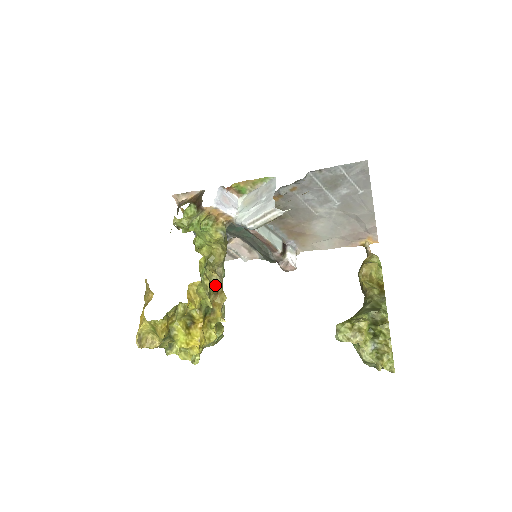
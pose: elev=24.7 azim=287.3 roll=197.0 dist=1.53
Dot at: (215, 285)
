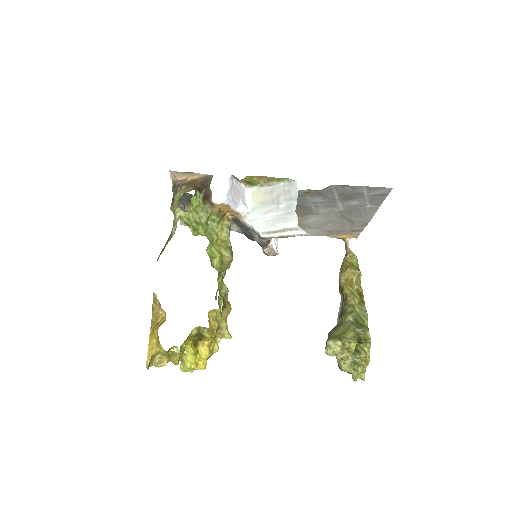
Dot at: (223, 298)
